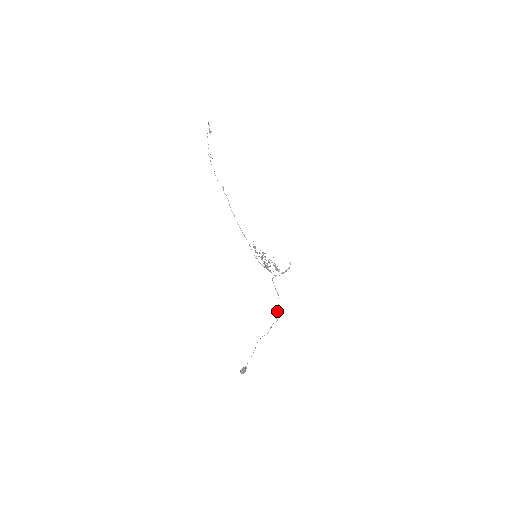
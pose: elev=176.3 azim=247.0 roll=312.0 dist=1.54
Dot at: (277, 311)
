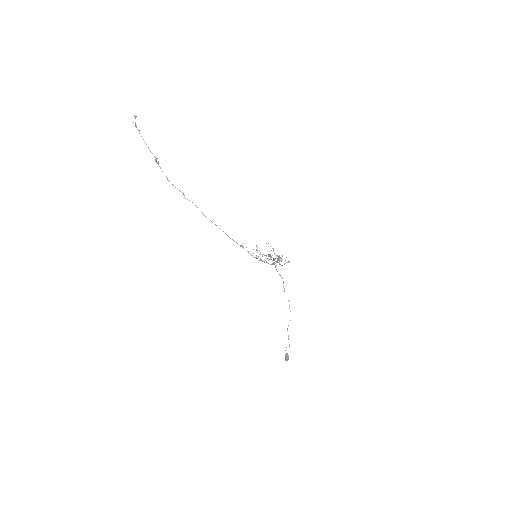
Dot at: occluded
